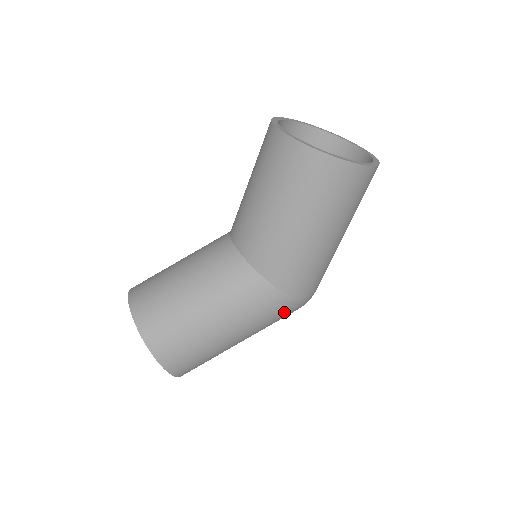
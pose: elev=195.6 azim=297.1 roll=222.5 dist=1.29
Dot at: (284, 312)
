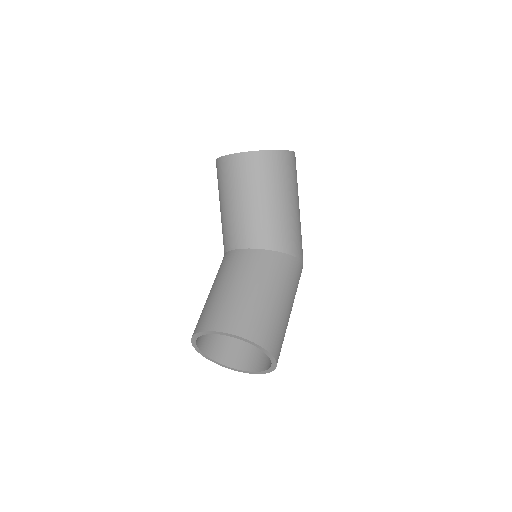
Dot at: (300, 276)
